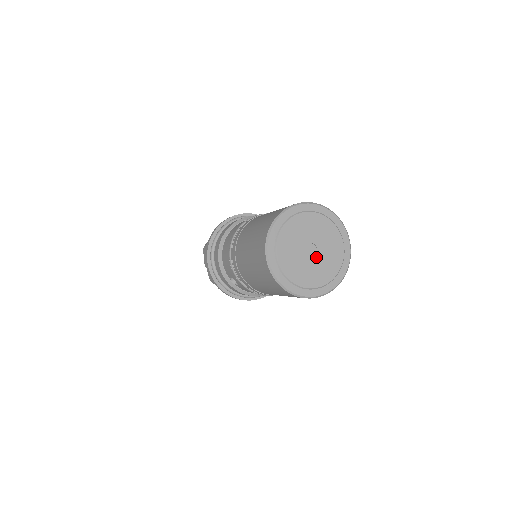
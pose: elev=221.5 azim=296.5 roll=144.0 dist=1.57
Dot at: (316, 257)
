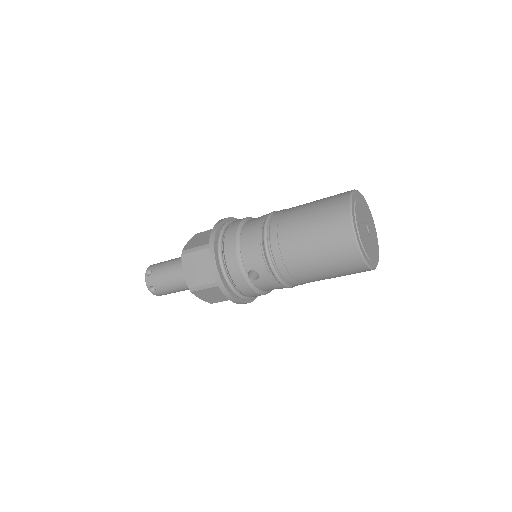
Dot at: (369, 236)
